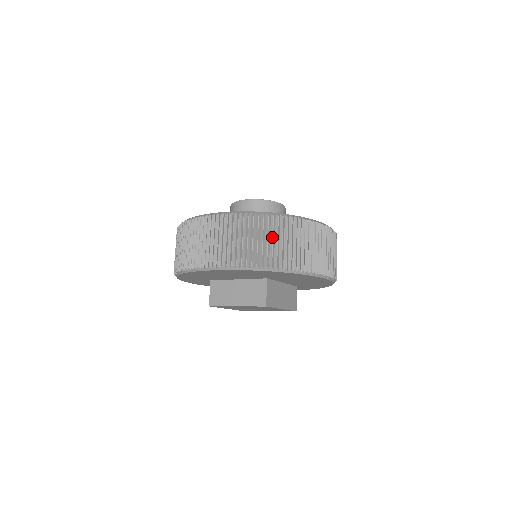
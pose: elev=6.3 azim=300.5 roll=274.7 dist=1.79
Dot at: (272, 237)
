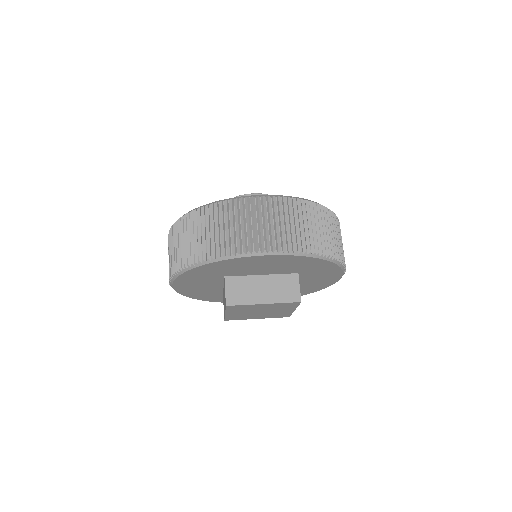
Dot at: (325, 226)
